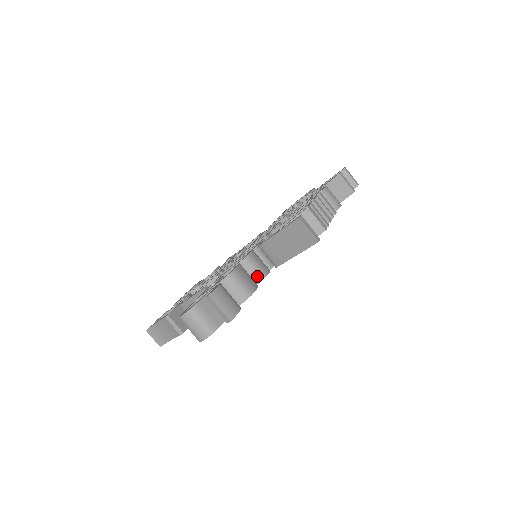
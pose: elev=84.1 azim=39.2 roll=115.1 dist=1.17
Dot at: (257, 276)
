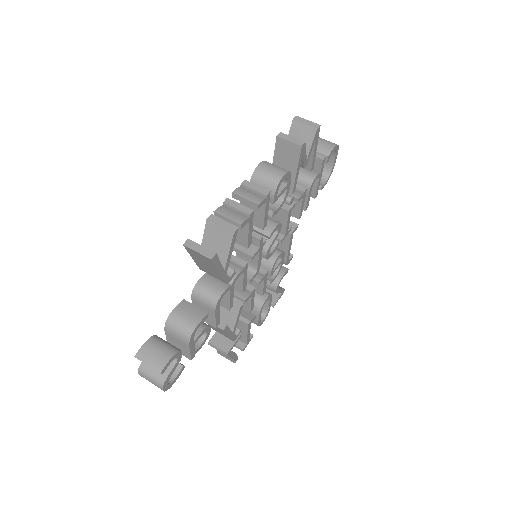
Dot at: (211, 301)
